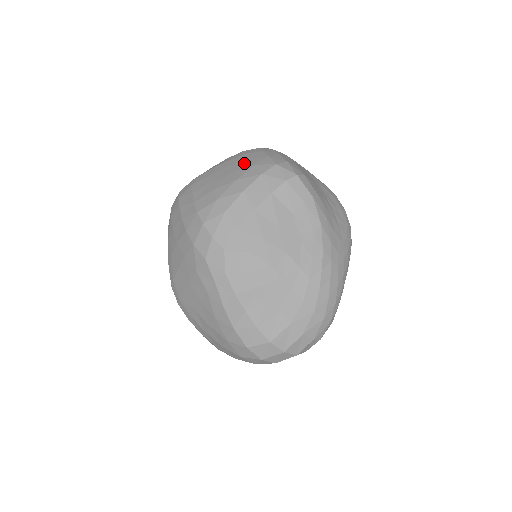
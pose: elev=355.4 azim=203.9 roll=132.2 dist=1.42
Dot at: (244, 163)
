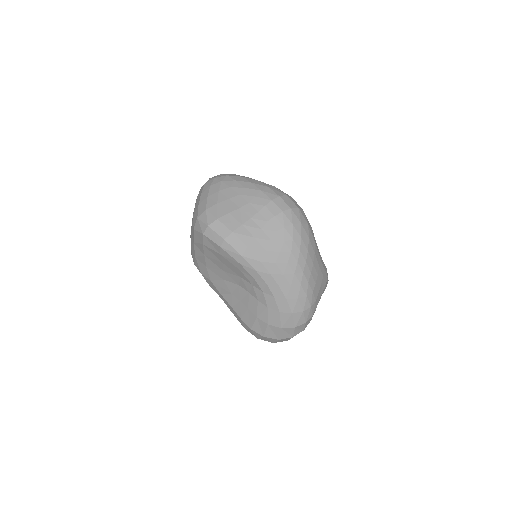
Dot at: occluded
